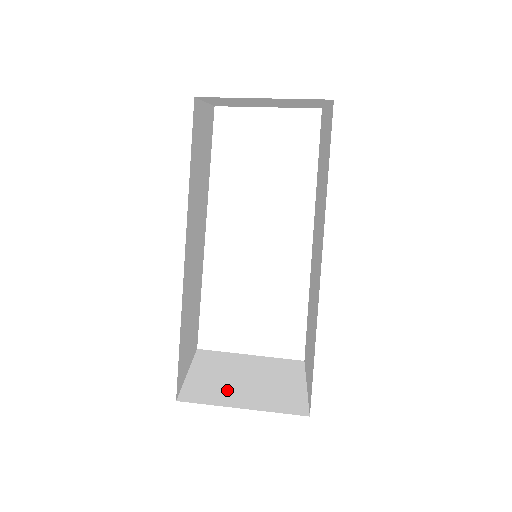
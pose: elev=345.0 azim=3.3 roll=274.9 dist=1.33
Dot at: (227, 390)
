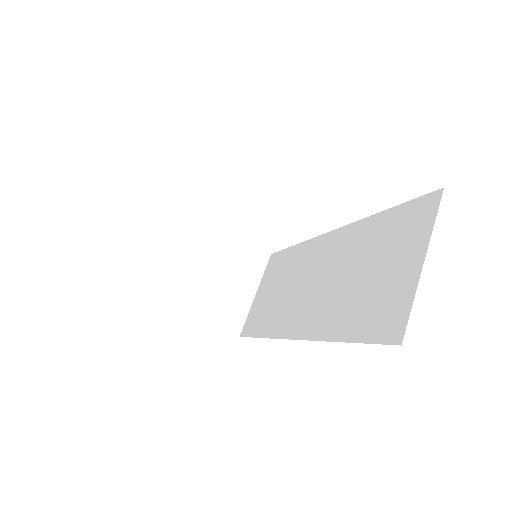
Dot at: (186, 286)
